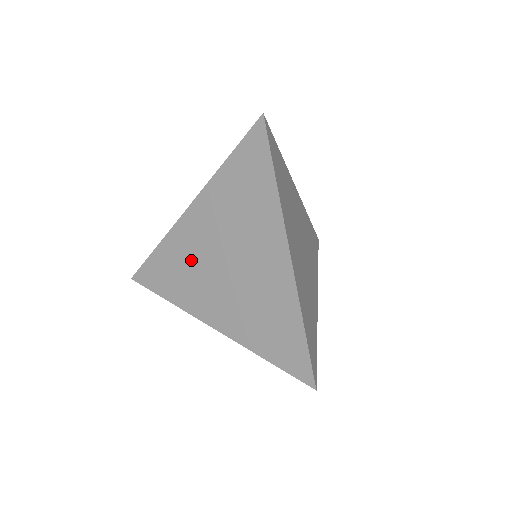
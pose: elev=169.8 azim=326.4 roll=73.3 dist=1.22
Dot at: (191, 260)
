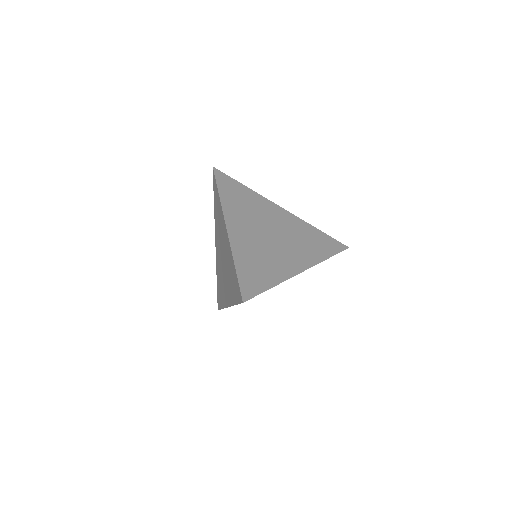
Dot at: (258, 250)
